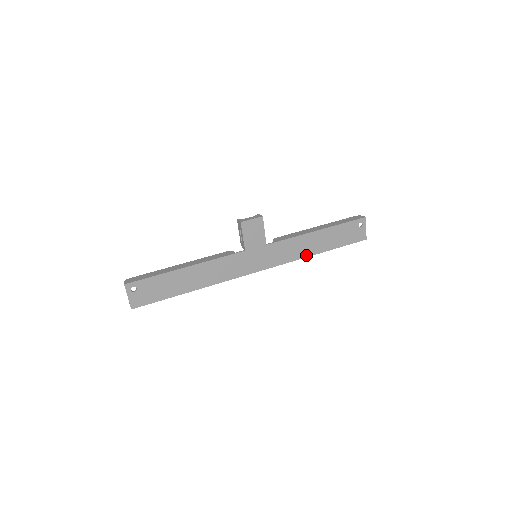
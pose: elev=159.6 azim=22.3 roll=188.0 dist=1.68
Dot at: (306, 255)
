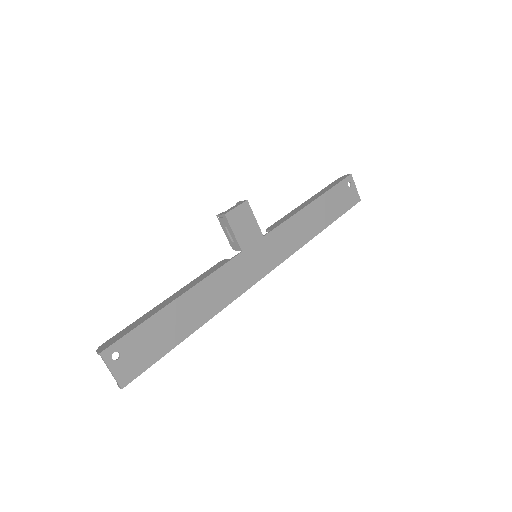
Dot at: (309, 237)
